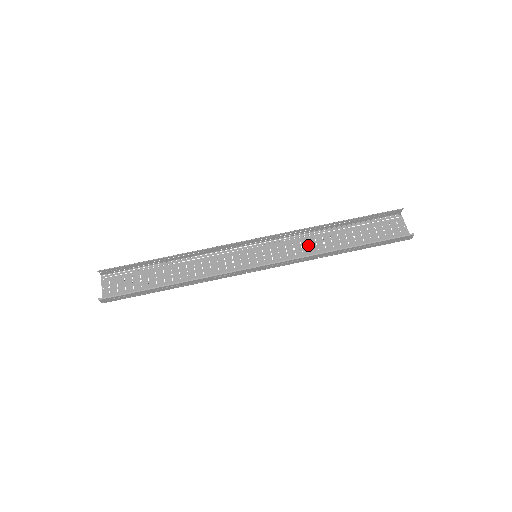
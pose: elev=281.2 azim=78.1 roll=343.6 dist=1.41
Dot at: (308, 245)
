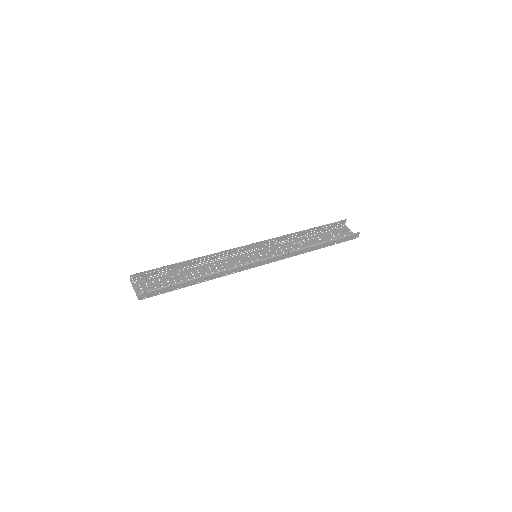
Dot at: occluded
